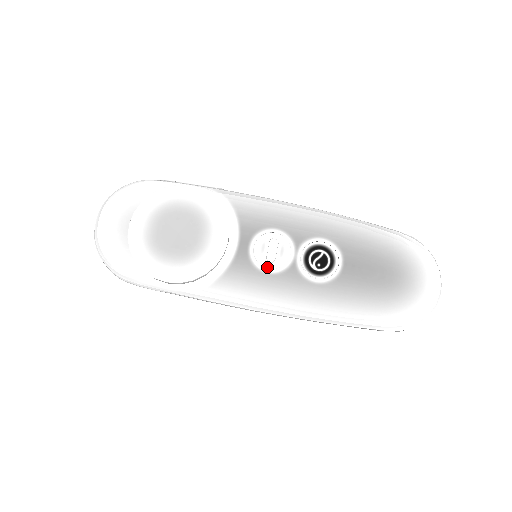
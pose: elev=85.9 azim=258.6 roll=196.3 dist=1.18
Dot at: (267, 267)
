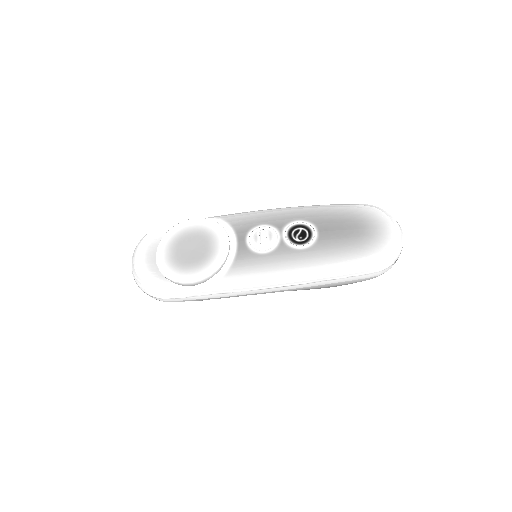
Dot at: (263, 250)
